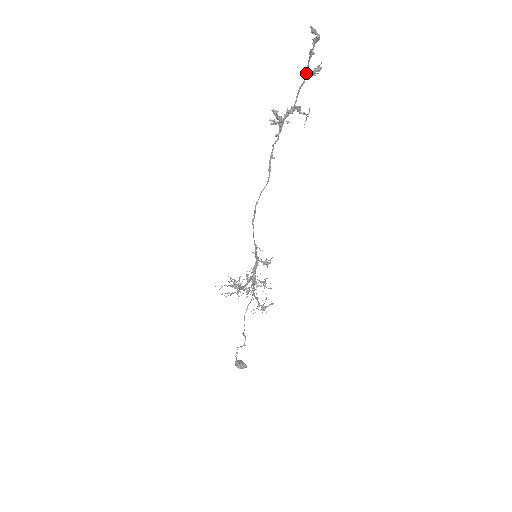
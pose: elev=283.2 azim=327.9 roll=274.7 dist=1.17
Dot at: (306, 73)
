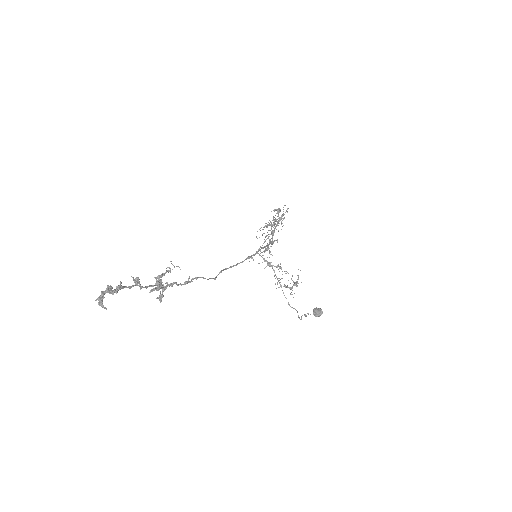
Dot at: (134, 285)
